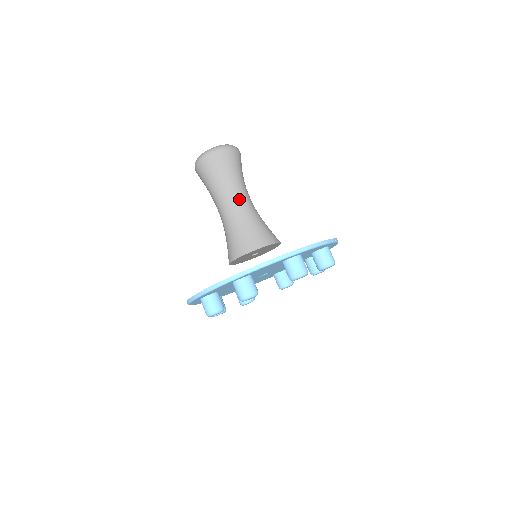
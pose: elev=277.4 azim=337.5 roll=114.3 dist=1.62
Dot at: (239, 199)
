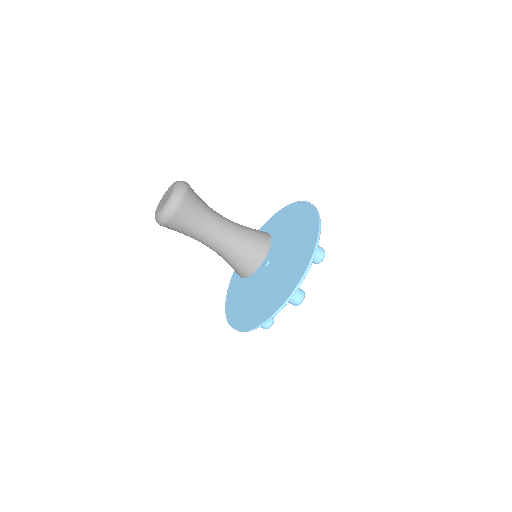
Dot at: (214, 237)
